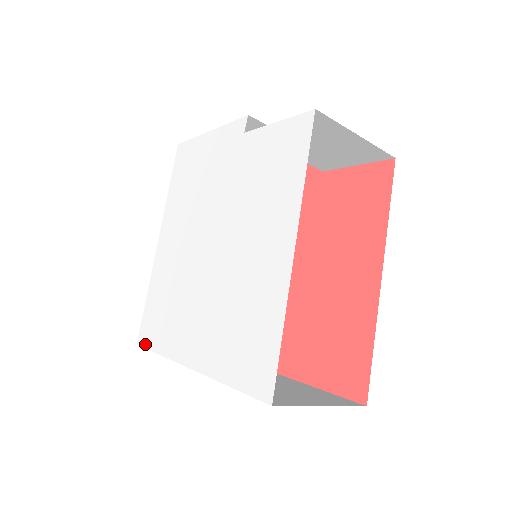
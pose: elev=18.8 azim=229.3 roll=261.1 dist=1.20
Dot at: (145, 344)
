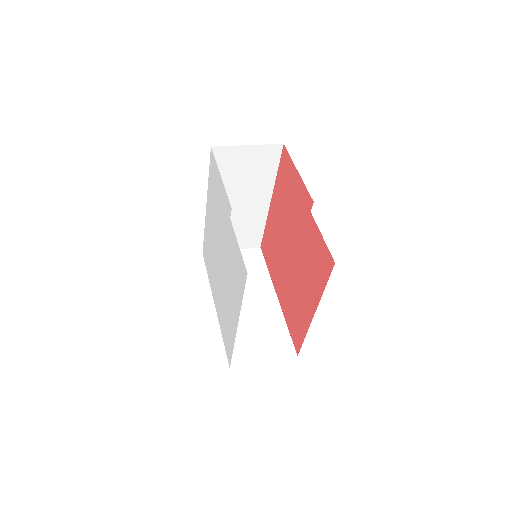
Dot at: (204, 260)
